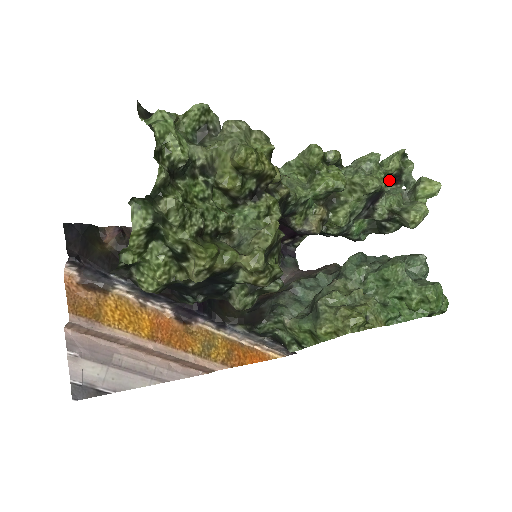
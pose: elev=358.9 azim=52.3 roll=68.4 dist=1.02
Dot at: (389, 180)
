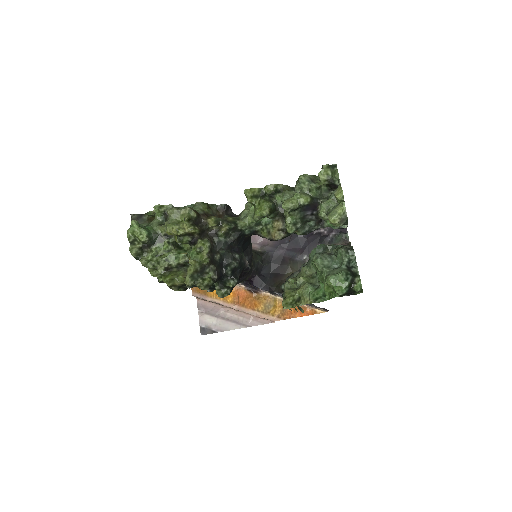
Dot at: (331, 186)
